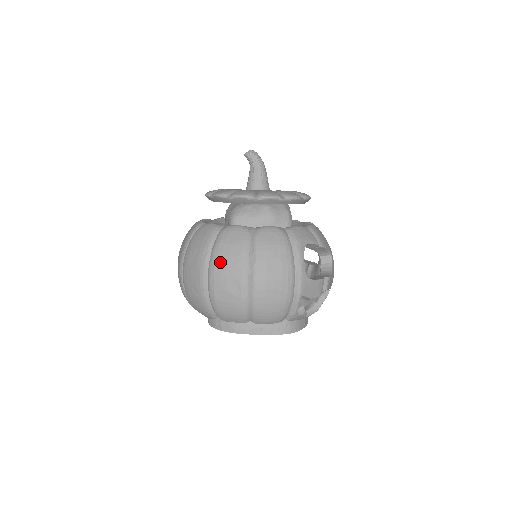
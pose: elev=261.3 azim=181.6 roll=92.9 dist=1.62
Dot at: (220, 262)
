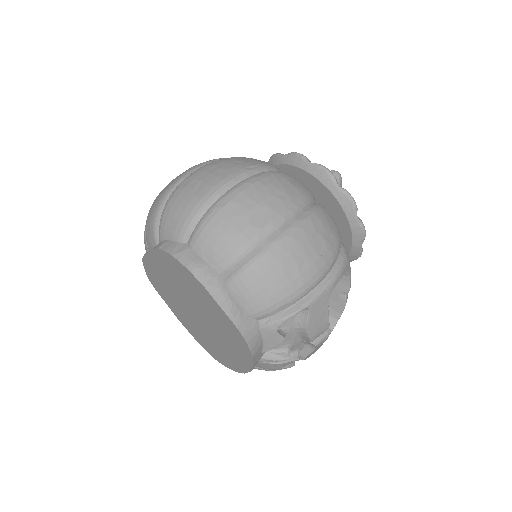
Dot at: (267, 183)
